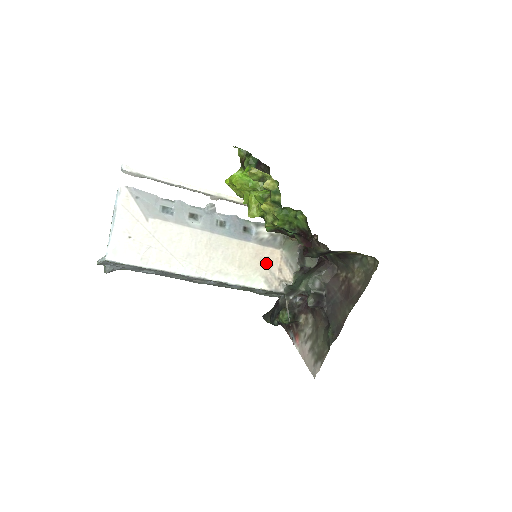
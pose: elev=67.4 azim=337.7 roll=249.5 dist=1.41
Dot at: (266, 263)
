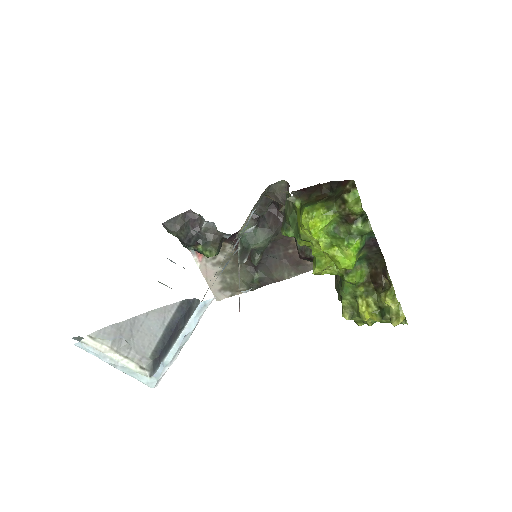
Dot at: (239, 232)
